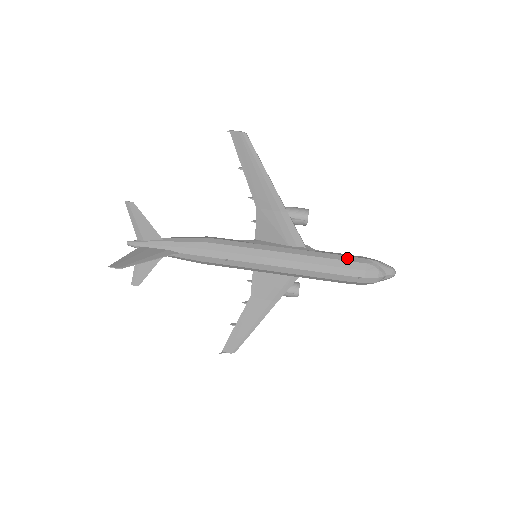
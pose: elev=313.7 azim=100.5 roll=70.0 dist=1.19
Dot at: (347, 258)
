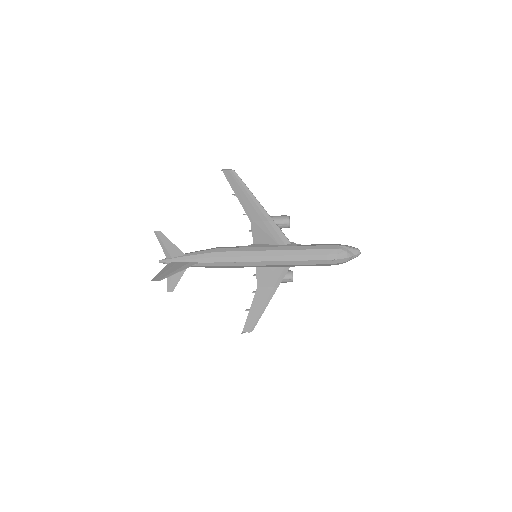
Dot at: (322, 247)
